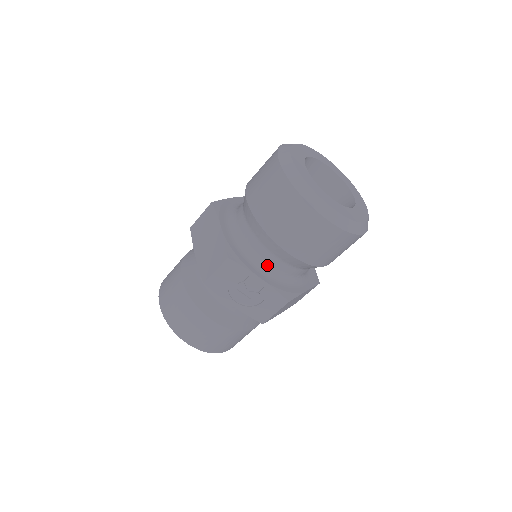
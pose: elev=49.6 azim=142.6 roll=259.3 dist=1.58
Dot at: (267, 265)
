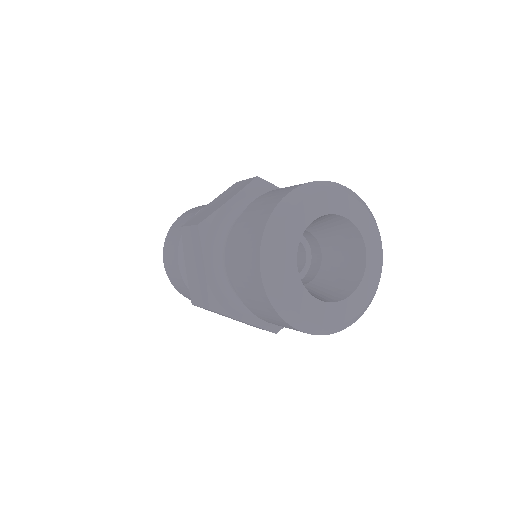
Dot at: occluded
